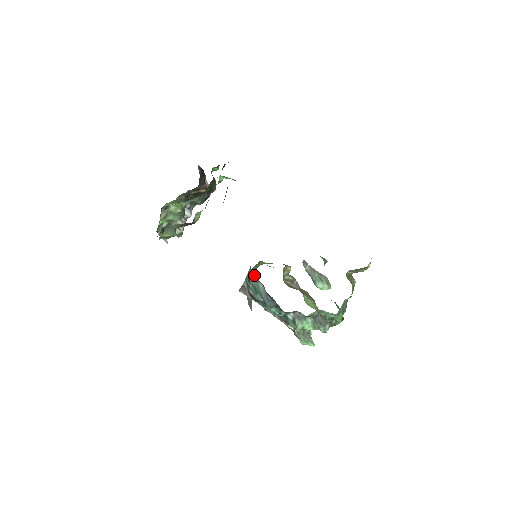
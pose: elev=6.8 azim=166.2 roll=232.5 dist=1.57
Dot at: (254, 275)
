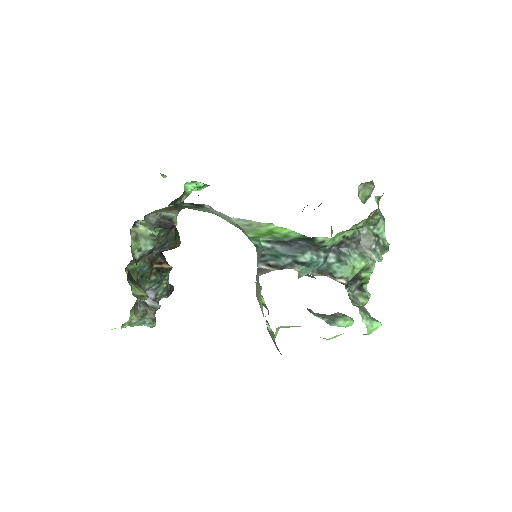
Dot at: (263, 303)
